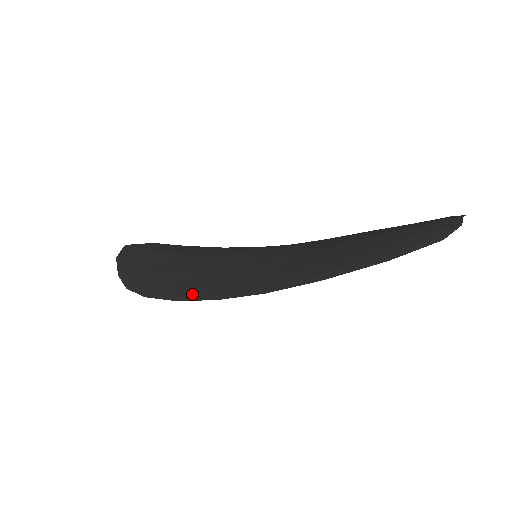
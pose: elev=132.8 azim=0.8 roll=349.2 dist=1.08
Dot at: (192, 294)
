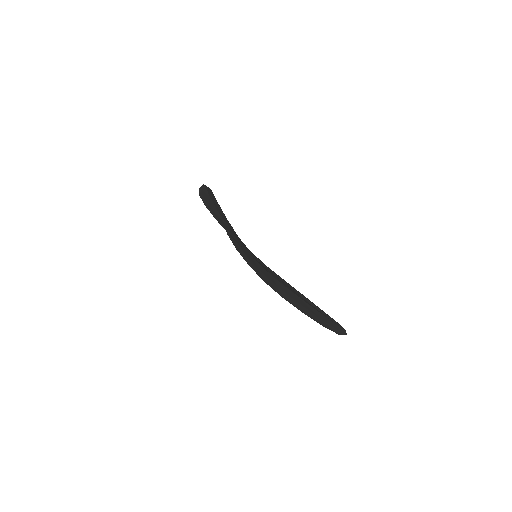
Dot at: (225, 227)
